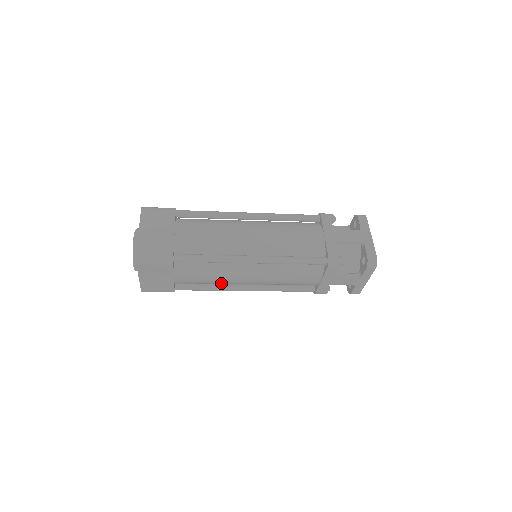
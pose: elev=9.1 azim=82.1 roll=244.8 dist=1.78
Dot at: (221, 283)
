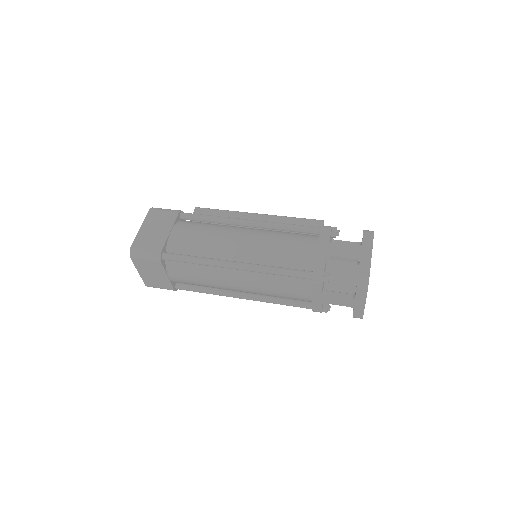
Dot at: occluded
